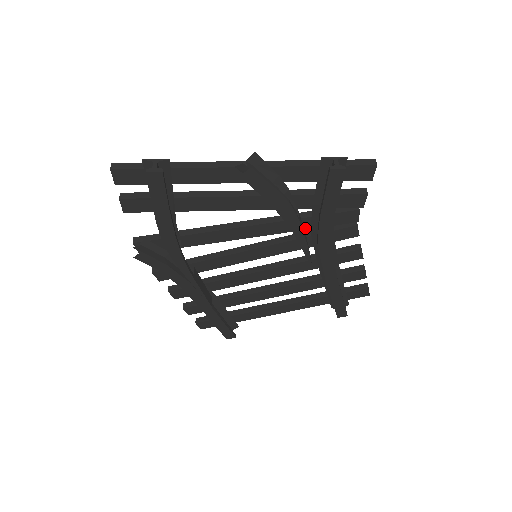
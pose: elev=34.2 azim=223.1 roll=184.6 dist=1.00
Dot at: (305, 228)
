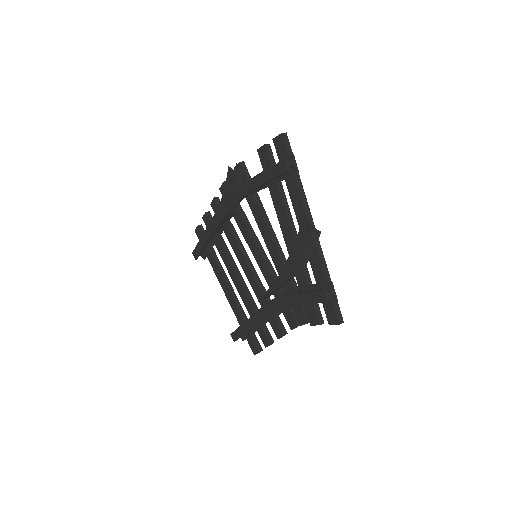
Dot at: (285, 286)
